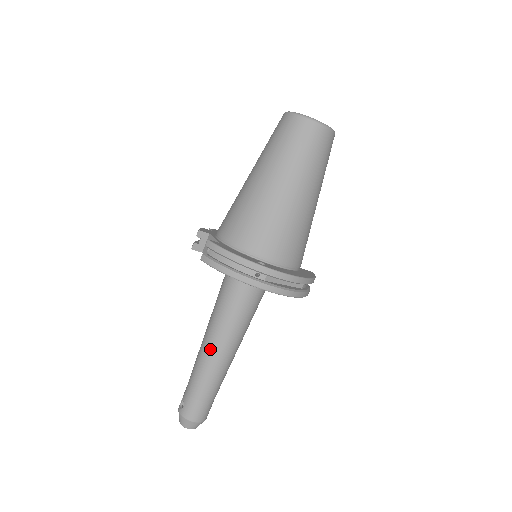
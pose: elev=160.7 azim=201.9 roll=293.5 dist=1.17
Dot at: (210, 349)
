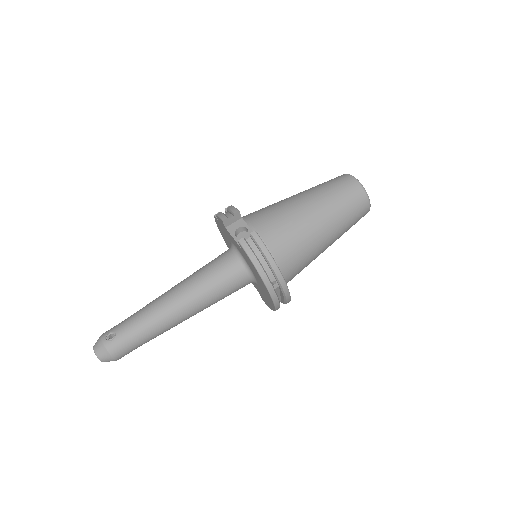
Dot at: (176, 307)
